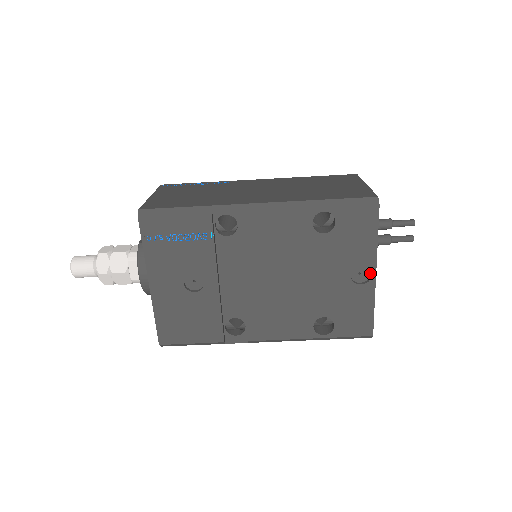
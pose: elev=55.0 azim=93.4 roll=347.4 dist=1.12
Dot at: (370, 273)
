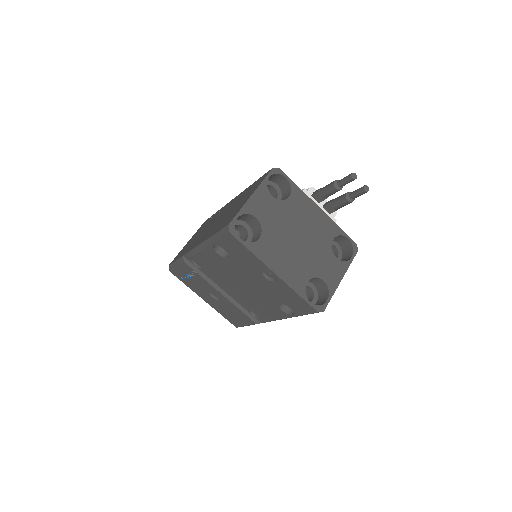
Dot at: (275, 272)
